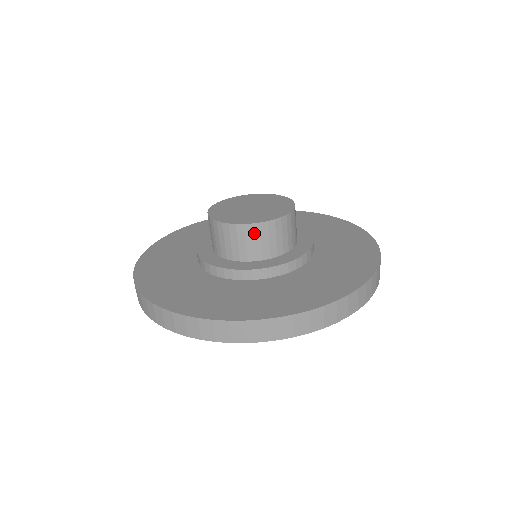
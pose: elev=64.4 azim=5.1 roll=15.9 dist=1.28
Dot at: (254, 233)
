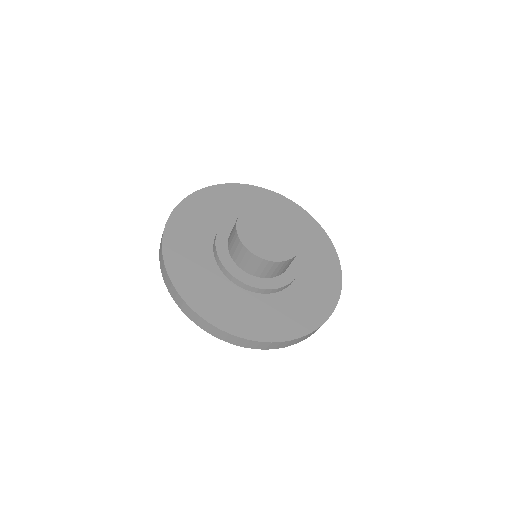
Dot at: (288, 263)
